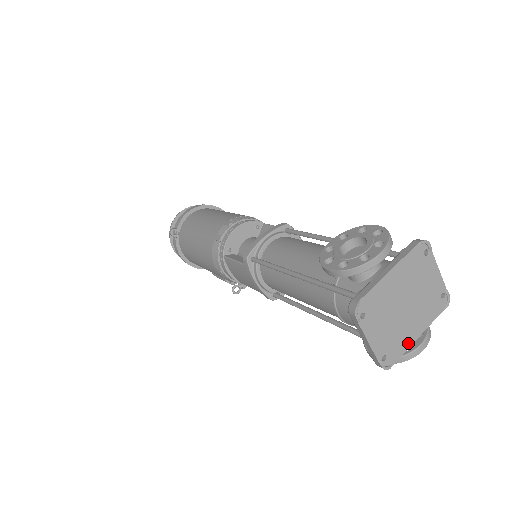
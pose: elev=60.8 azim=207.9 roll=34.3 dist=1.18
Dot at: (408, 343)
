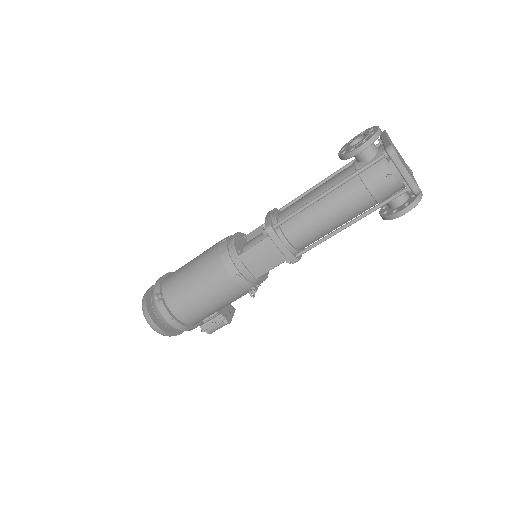
Dot at: occluded
